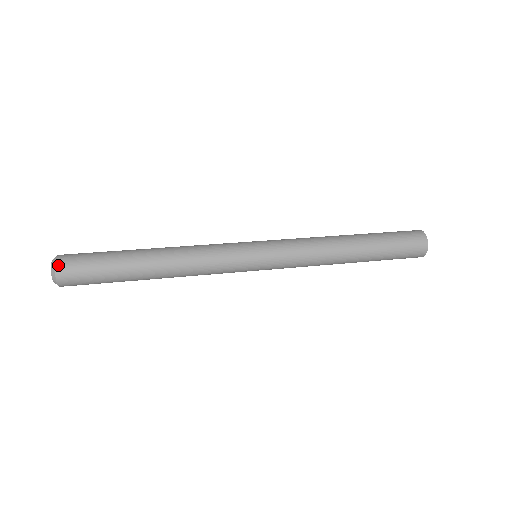
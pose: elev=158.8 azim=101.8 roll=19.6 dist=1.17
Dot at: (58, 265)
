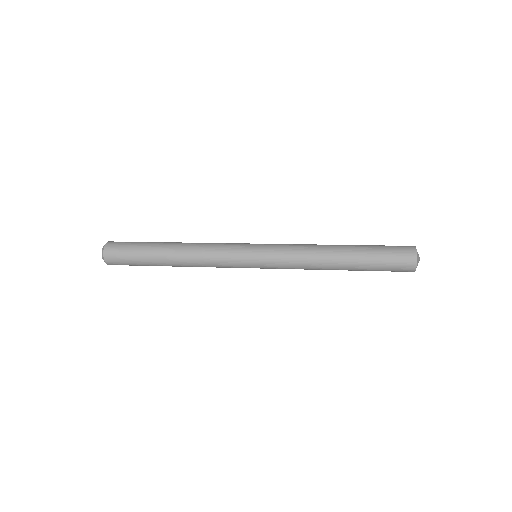
Dot at: (106, 258)
